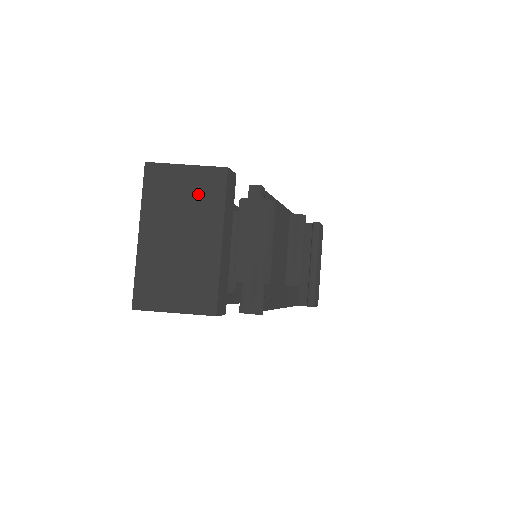
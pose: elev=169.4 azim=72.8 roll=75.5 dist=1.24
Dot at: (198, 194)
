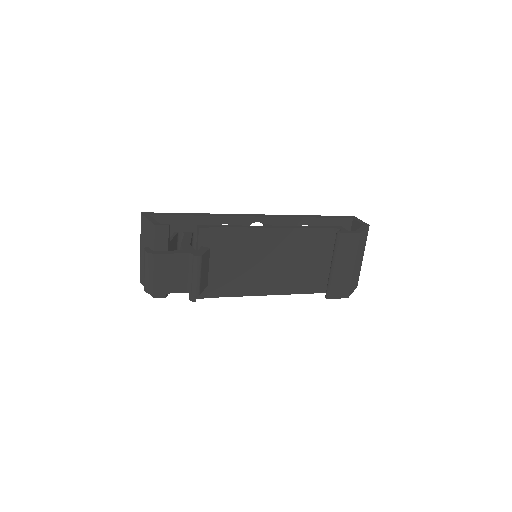
Dot at: (149, 235)
